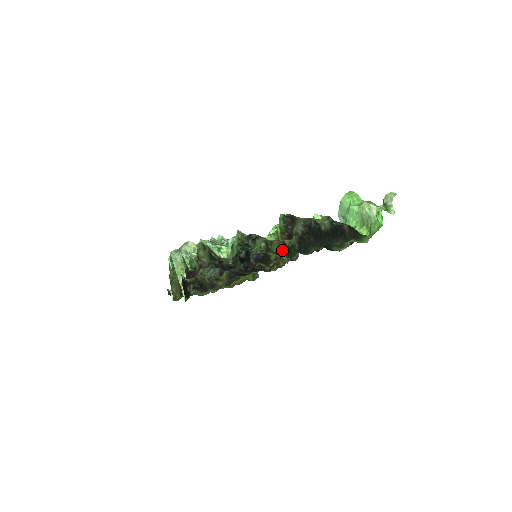
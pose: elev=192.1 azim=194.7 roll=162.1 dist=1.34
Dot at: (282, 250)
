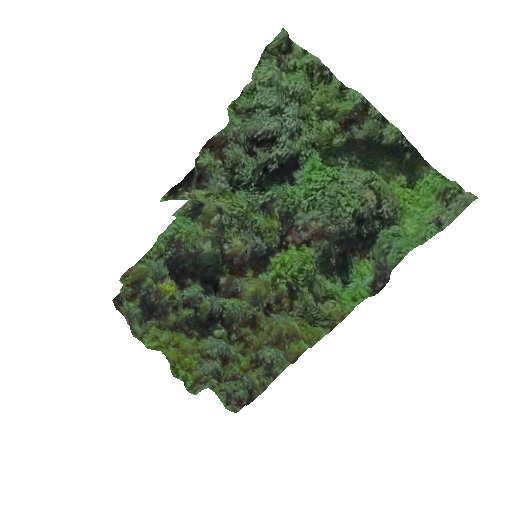
Dot at: (324, 144)
